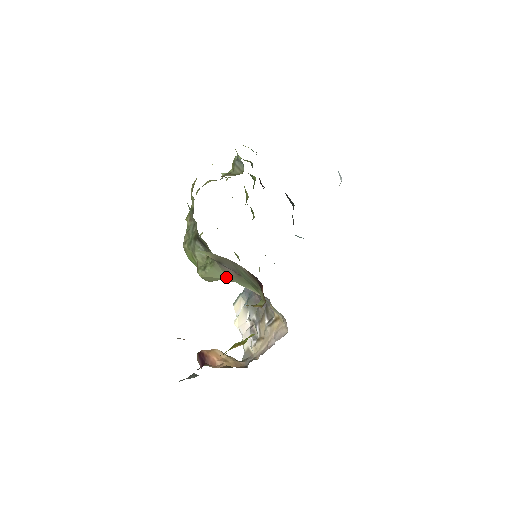
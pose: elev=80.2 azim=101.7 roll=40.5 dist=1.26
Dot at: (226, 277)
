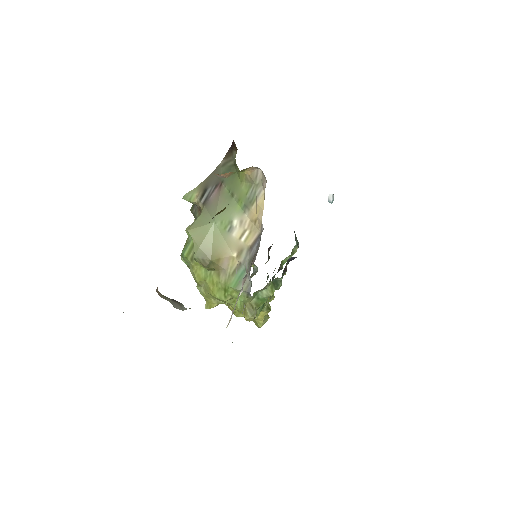
Dot at: (213, 222)
